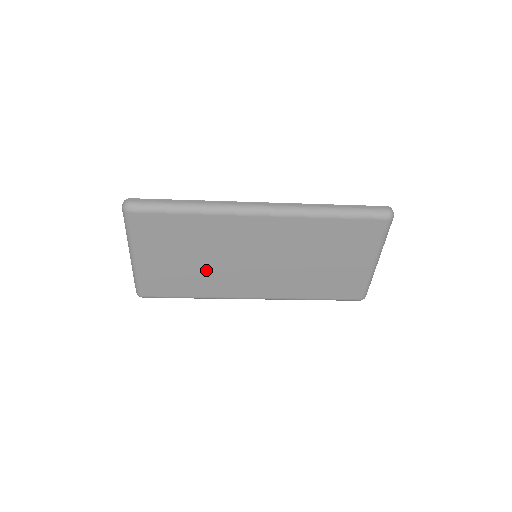
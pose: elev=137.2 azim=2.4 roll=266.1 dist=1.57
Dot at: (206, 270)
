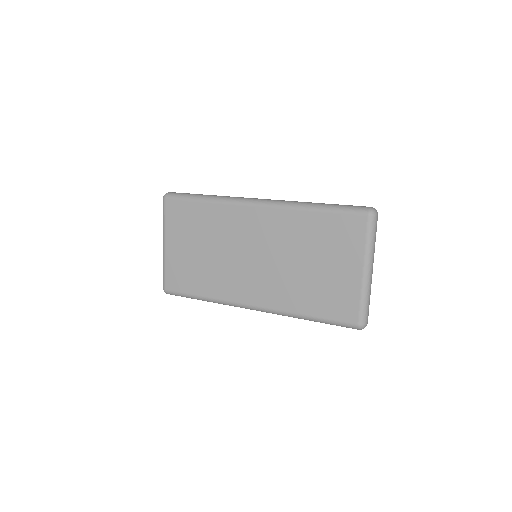
Dot at: (214, 264)
